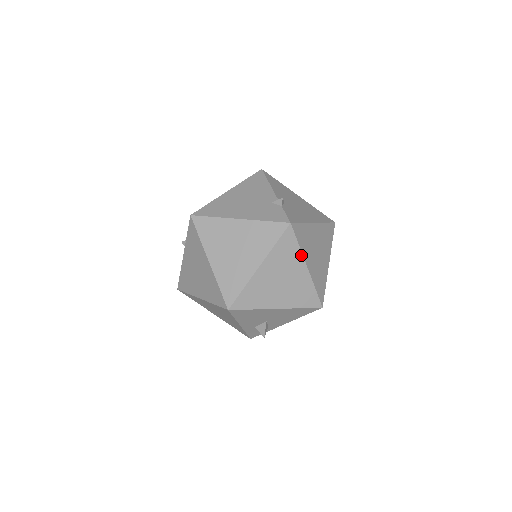
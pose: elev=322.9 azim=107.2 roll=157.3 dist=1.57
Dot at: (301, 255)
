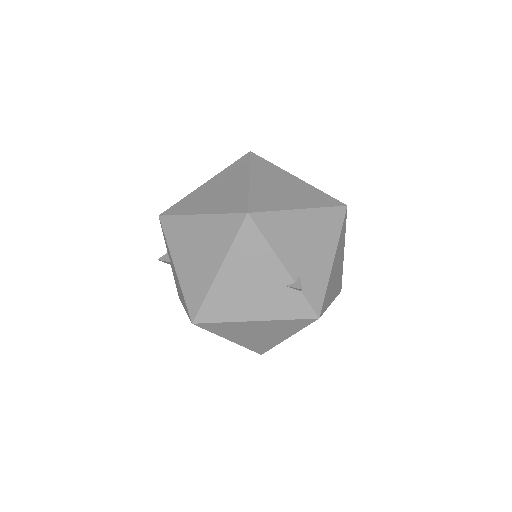
Dot at: occluded
